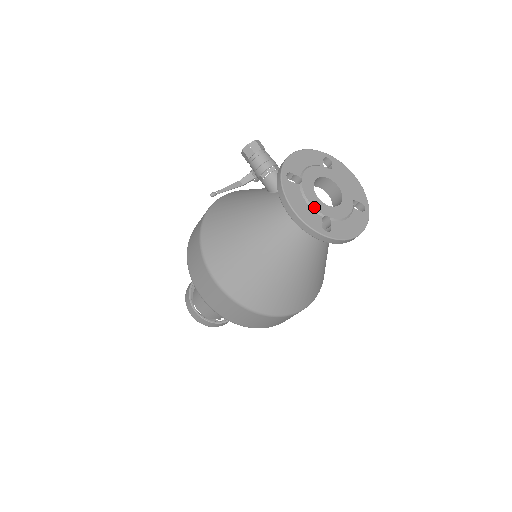
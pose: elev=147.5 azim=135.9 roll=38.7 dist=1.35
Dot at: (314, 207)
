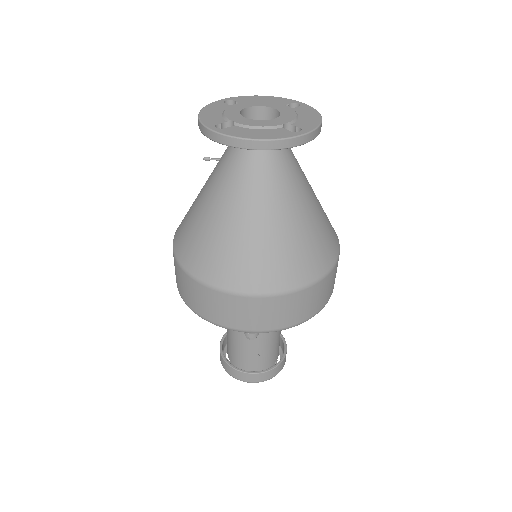
Dot at: (225, 114)
